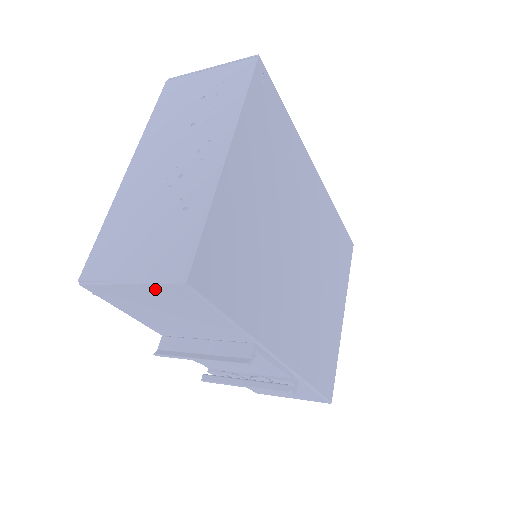
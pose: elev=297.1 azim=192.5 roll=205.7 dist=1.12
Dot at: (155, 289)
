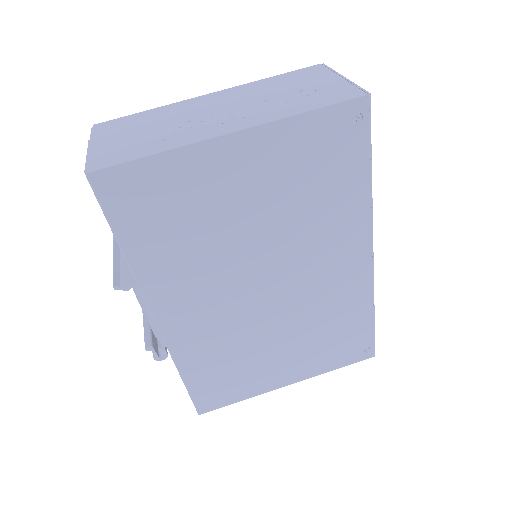
Dot at: occluded
